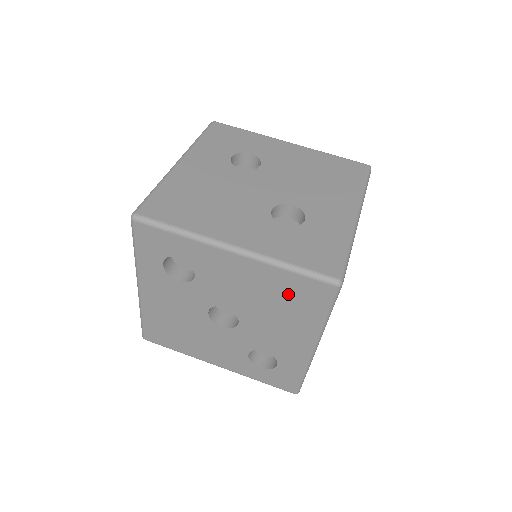
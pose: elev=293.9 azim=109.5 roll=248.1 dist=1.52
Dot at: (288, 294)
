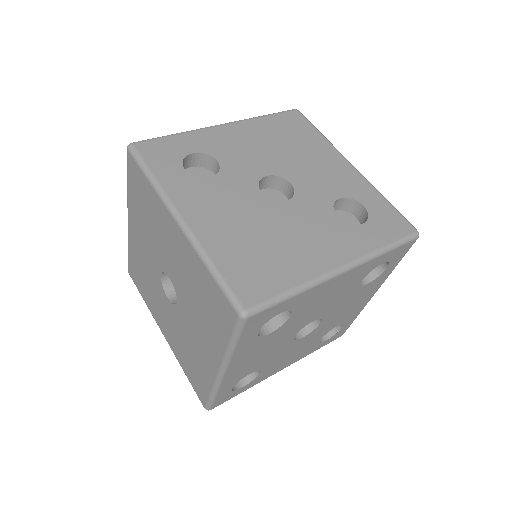
Dot at: (285, 132)
